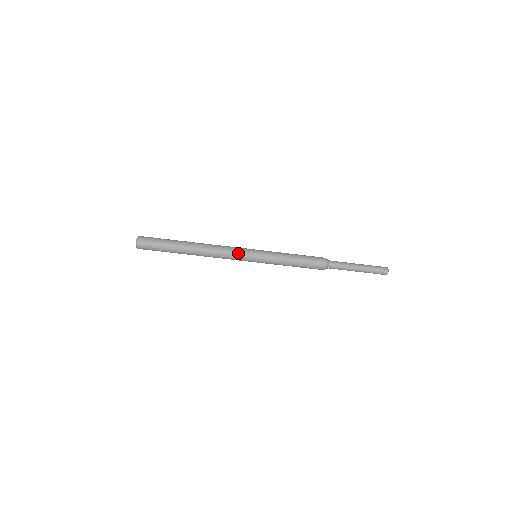
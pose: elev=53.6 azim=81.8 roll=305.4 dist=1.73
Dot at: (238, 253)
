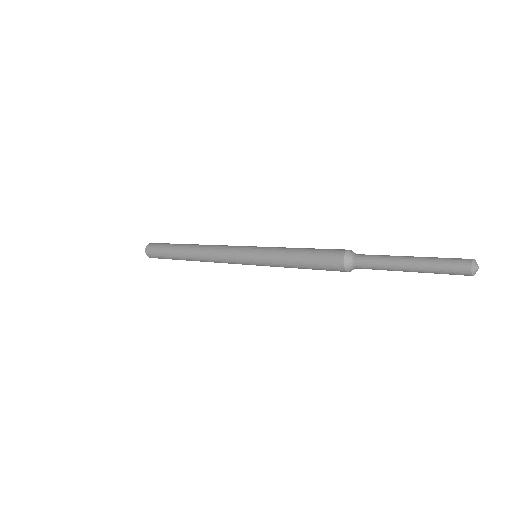
Dot at: (231, 260)
